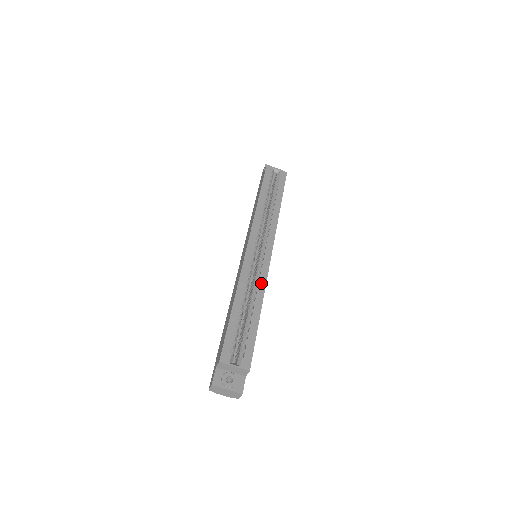
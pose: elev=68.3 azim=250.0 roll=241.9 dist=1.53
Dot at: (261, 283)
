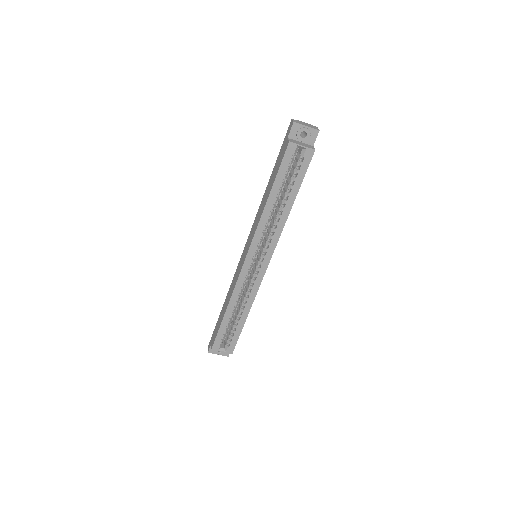
Dot at: (252, 295)
